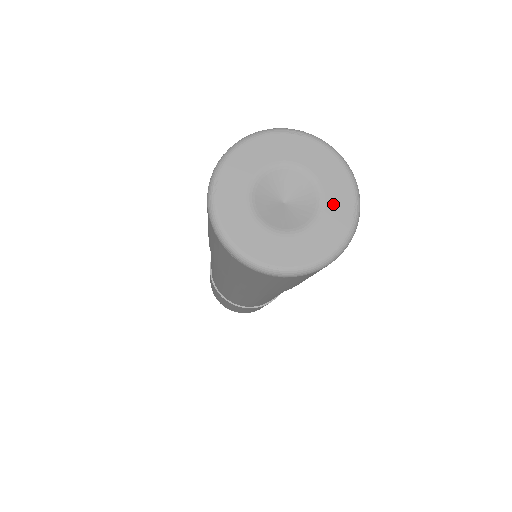
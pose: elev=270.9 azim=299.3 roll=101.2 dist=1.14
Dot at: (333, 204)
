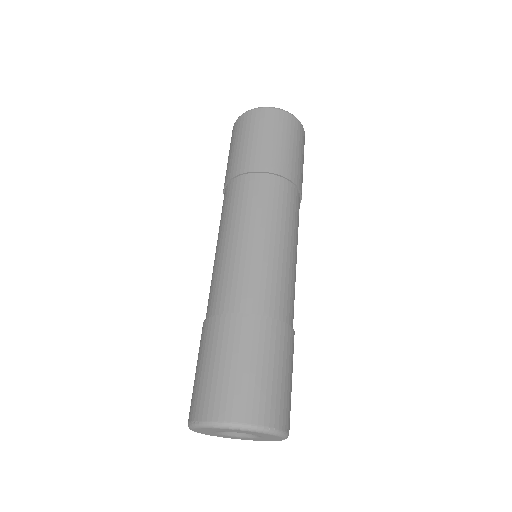
Dot at: (269, 438)
